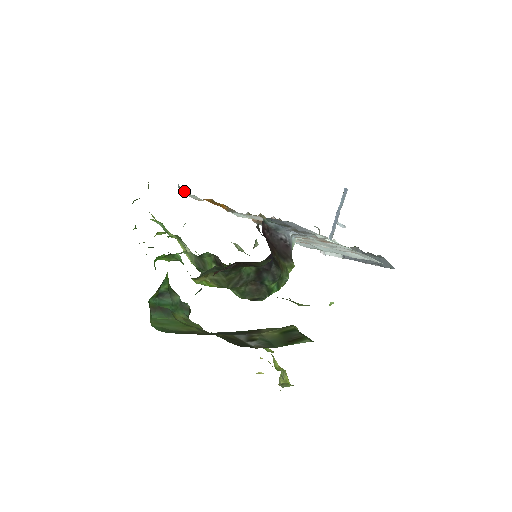
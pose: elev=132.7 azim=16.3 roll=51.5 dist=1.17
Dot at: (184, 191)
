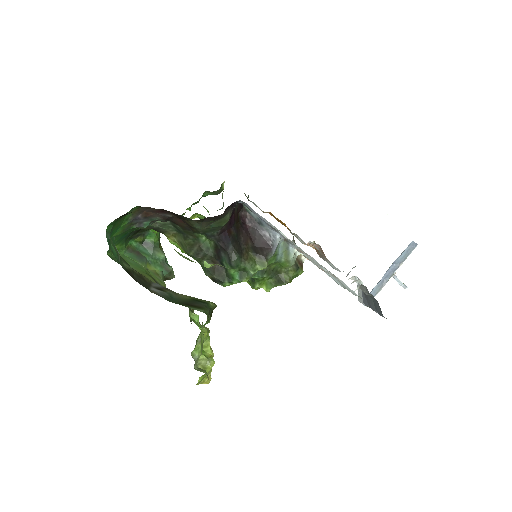
Dot at: (246, 196)
